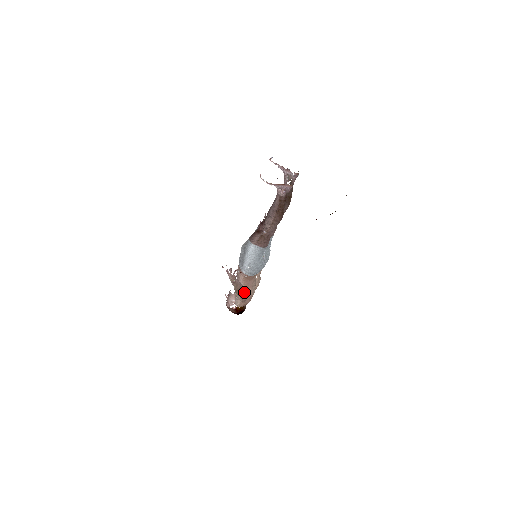
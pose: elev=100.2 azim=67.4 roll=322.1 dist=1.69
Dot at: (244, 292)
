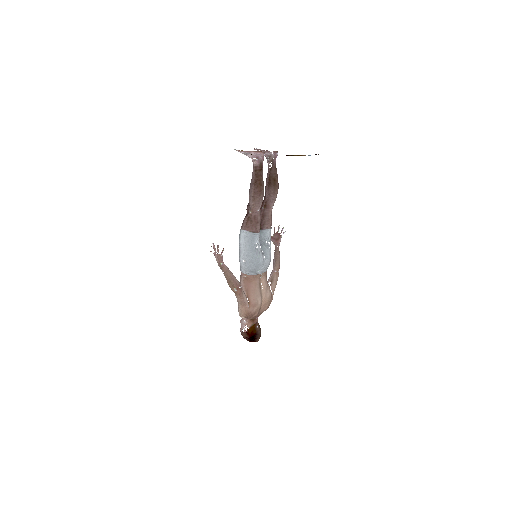
Dot at: occluded
